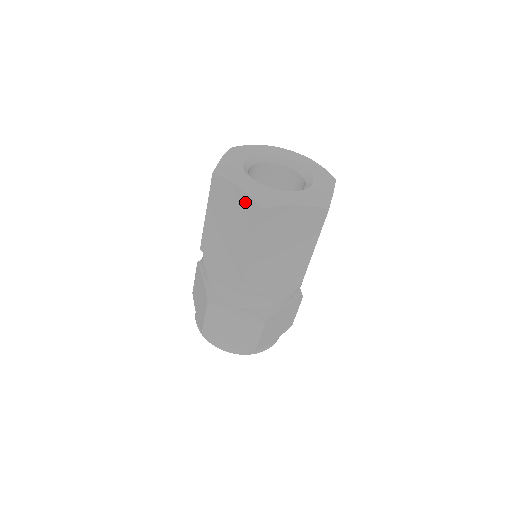
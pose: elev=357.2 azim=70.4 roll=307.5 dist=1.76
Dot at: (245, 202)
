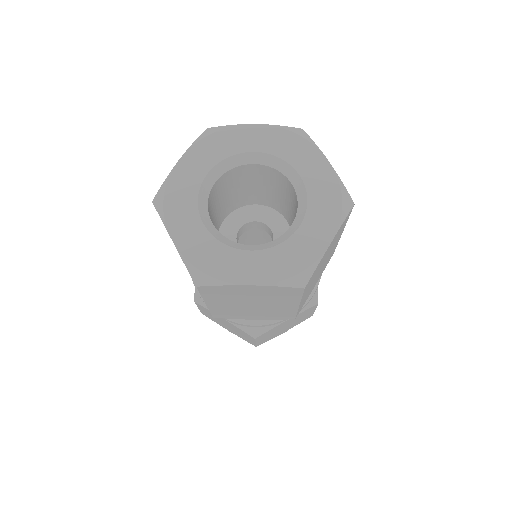
Dot at: occluded
